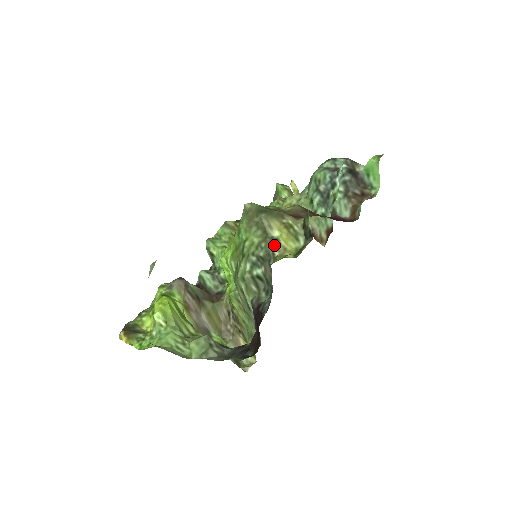
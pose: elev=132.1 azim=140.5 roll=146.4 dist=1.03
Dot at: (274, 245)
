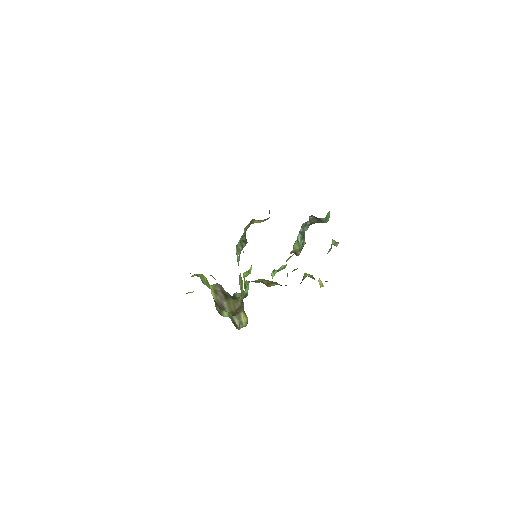
Dot at: (252, 223)
